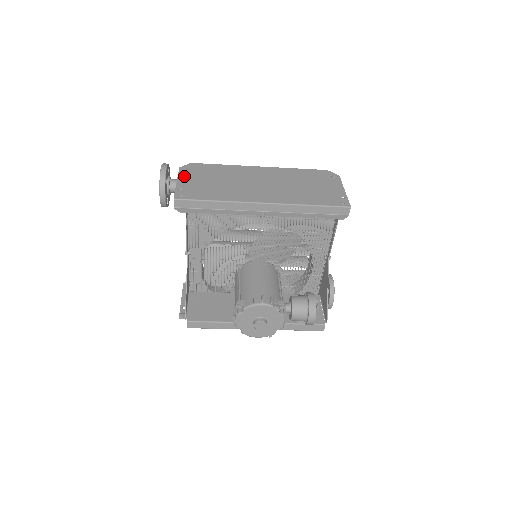
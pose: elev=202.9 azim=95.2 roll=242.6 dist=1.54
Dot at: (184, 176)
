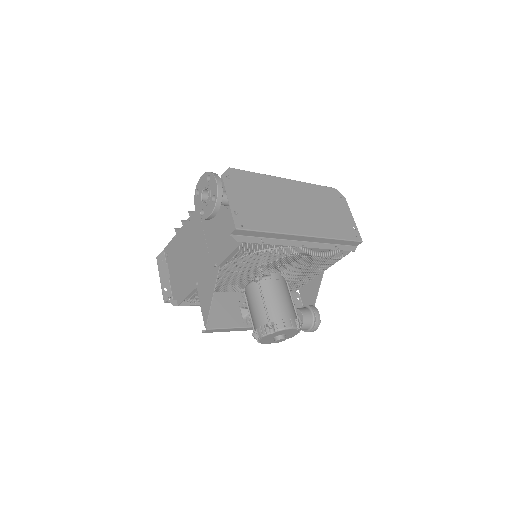
Dot at: (231, 191)
